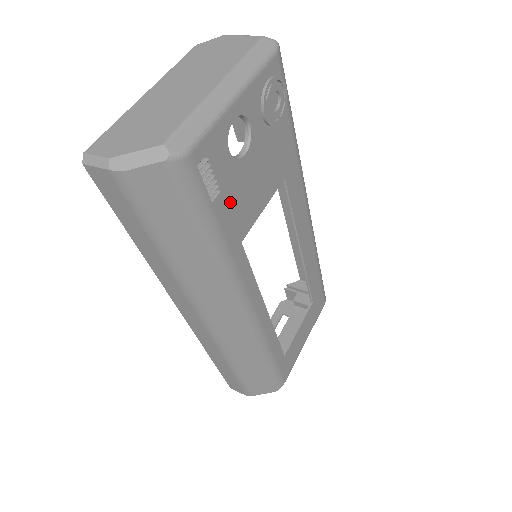
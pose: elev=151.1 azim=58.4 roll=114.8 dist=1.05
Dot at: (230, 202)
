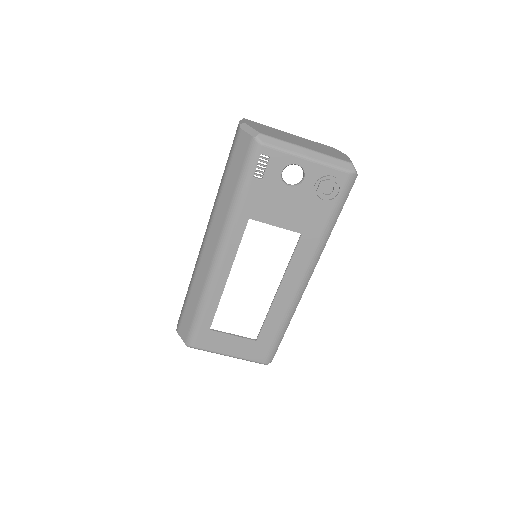
Dot at: (261, 192)
